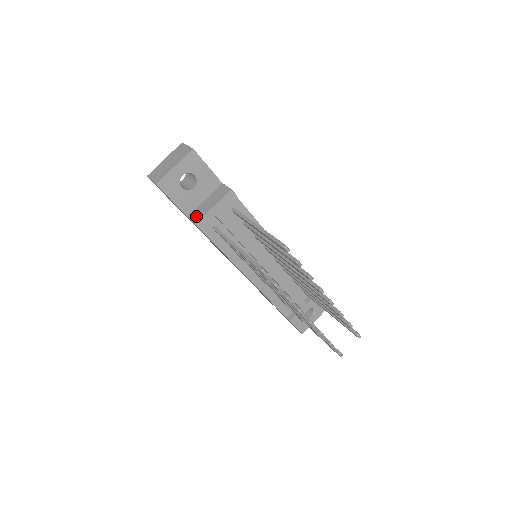
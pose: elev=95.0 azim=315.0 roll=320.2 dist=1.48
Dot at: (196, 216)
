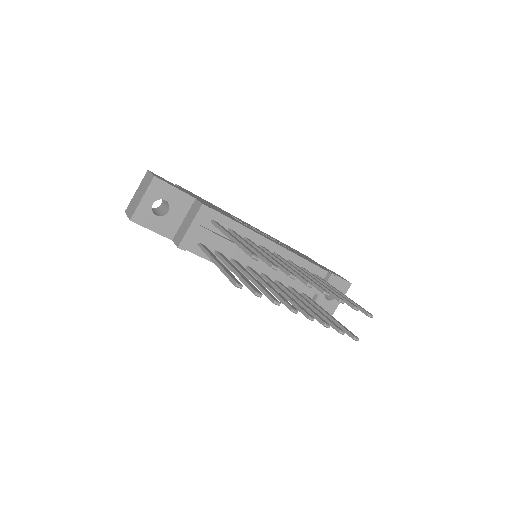
Dot at: (178, 239)
